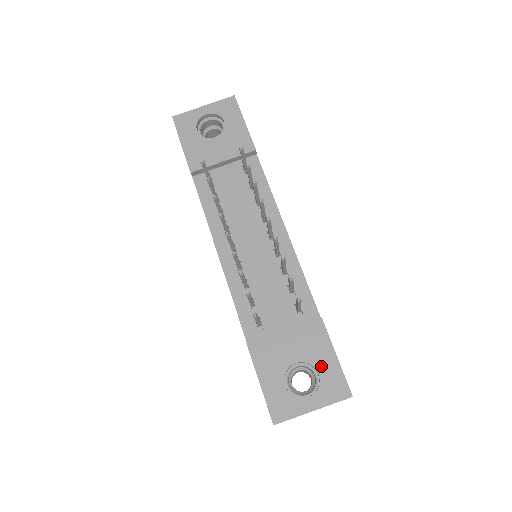
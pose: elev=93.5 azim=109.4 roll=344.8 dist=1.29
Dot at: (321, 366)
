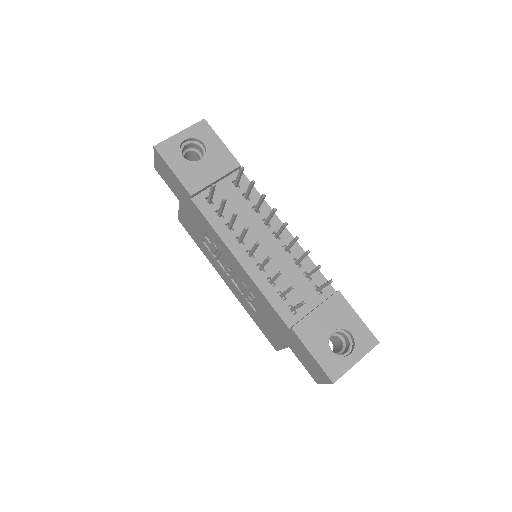
Dot at: (351, 328)
